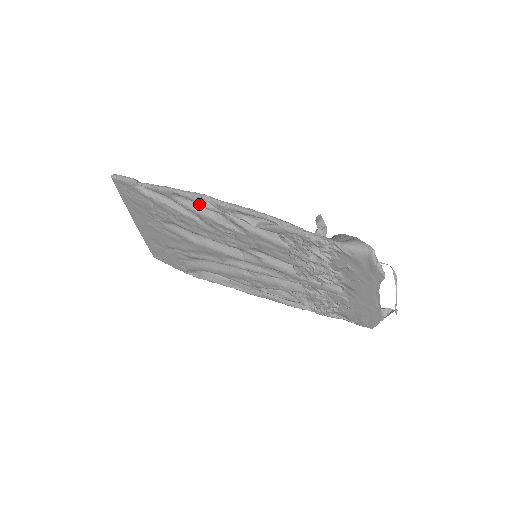
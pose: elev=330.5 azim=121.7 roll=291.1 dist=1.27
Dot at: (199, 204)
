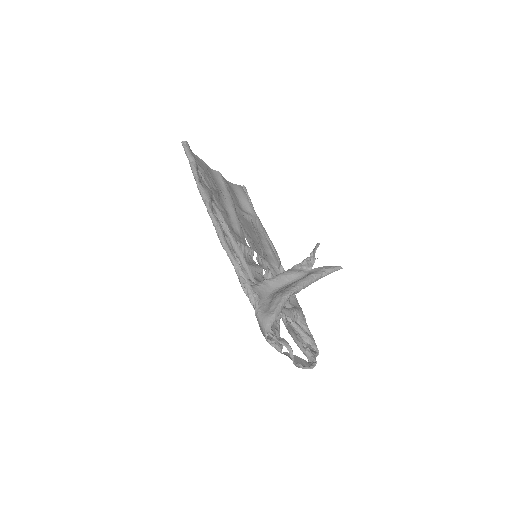
Dot at: occluded
